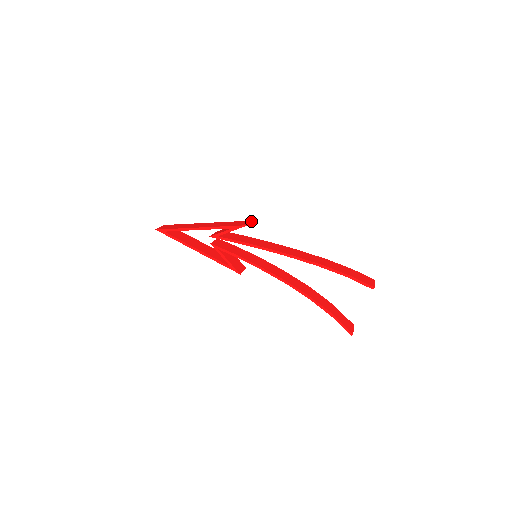
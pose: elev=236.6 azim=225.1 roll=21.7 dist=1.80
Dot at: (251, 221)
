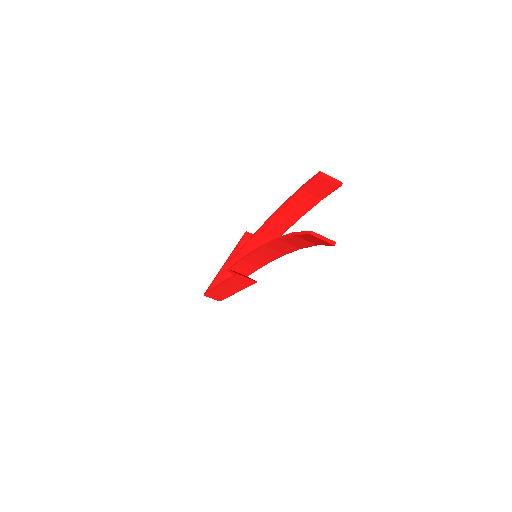
Dot at: occluded
